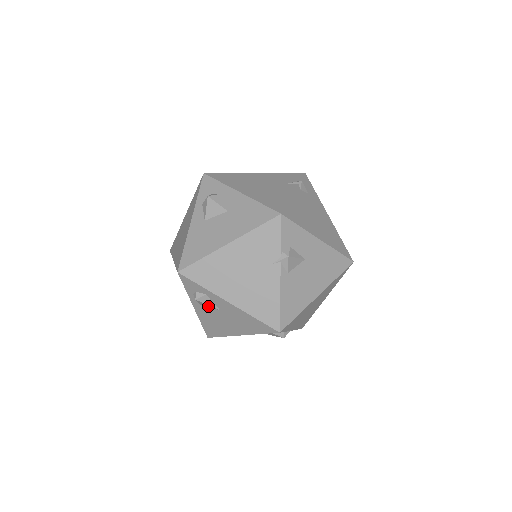
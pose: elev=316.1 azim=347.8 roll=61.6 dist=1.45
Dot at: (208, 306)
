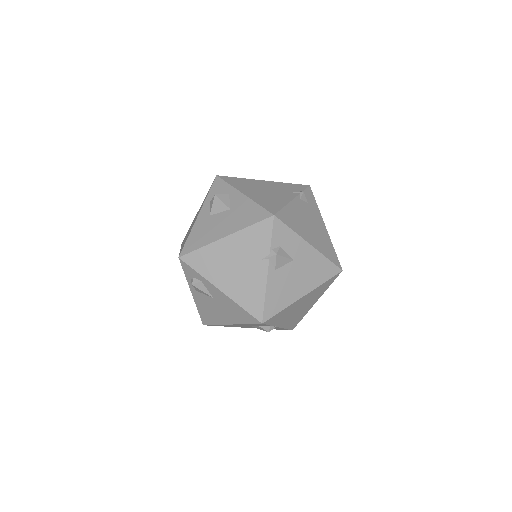
Dot at: (203, 293)
